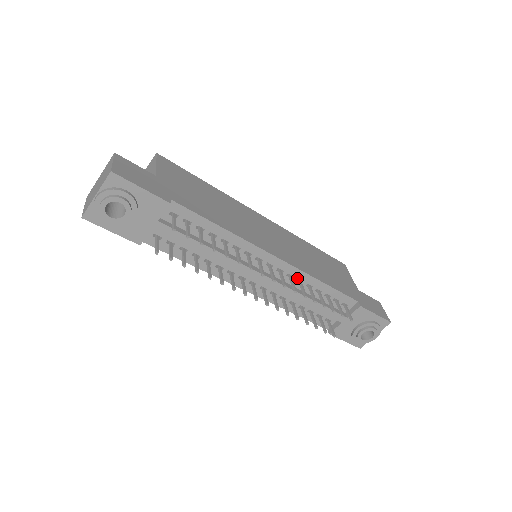
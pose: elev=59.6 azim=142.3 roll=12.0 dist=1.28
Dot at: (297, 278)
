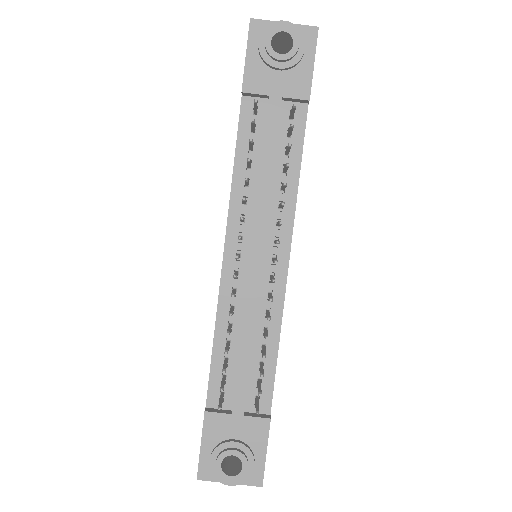
Dot at: (271, 306)
